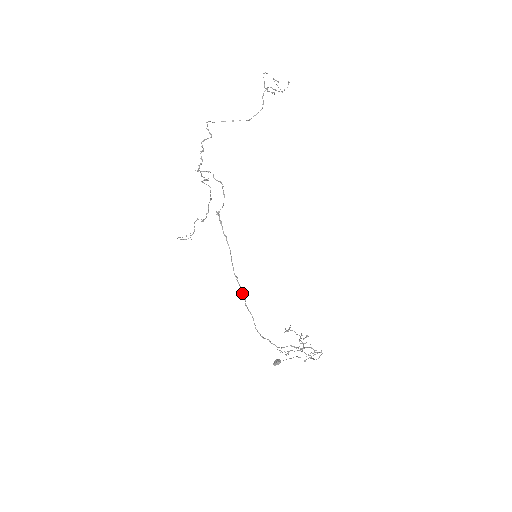
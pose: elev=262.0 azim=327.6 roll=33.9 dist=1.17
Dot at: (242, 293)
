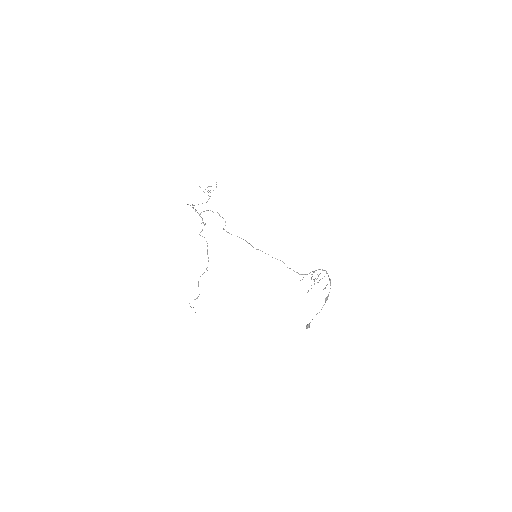
Dot at: occluded
